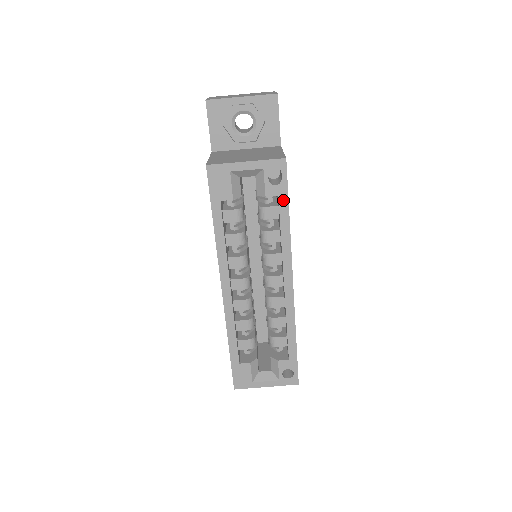
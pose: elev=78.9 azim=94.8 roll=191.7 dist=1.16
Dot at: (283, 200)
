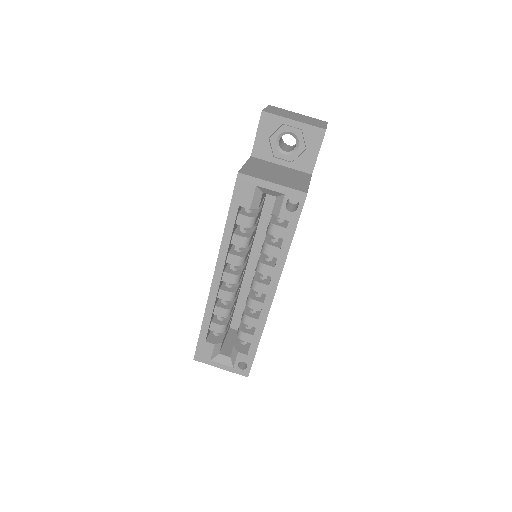
Dot at: (292, 226)
